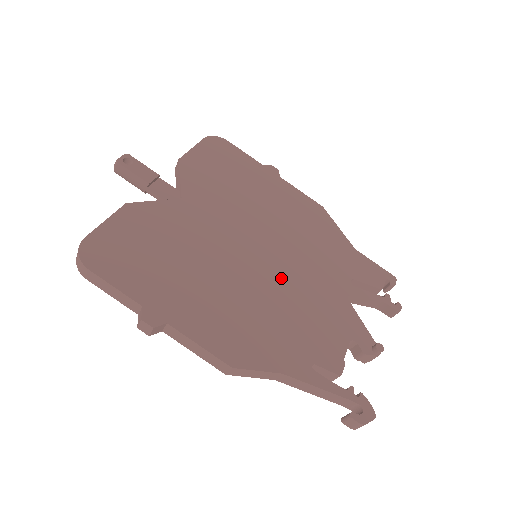
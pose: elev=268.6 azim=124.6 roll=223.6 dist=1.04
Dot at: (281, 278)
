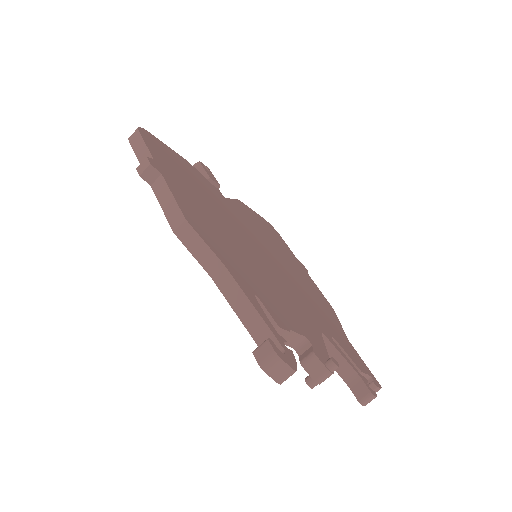
Dot at: (268, 269)
